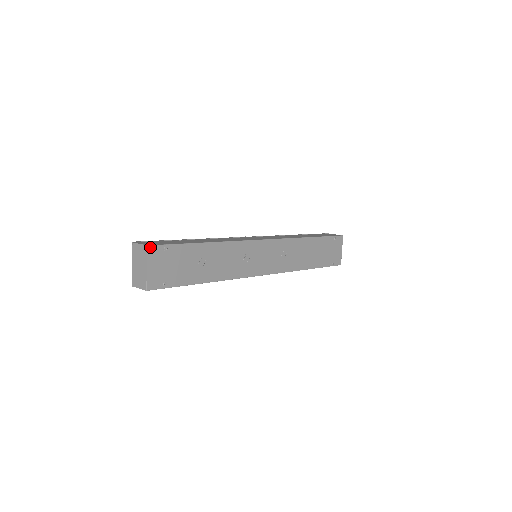
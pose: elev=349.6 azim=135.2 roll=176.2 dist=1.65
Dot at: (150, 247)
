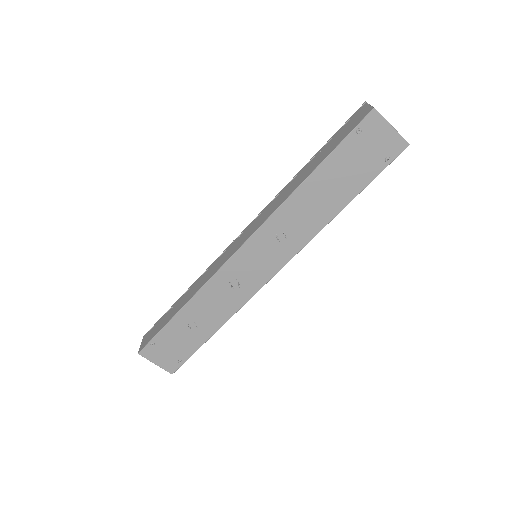
Dot at: (141, 353)
